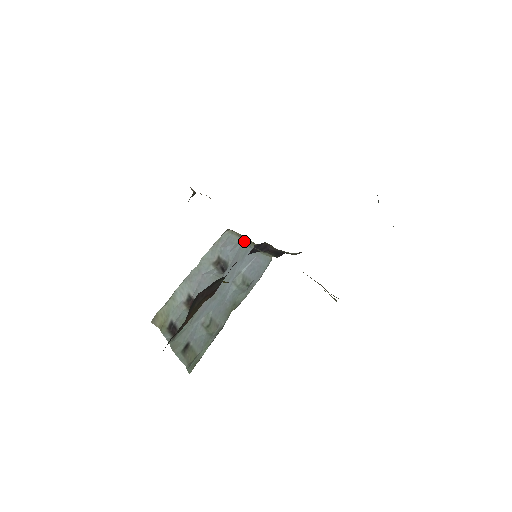
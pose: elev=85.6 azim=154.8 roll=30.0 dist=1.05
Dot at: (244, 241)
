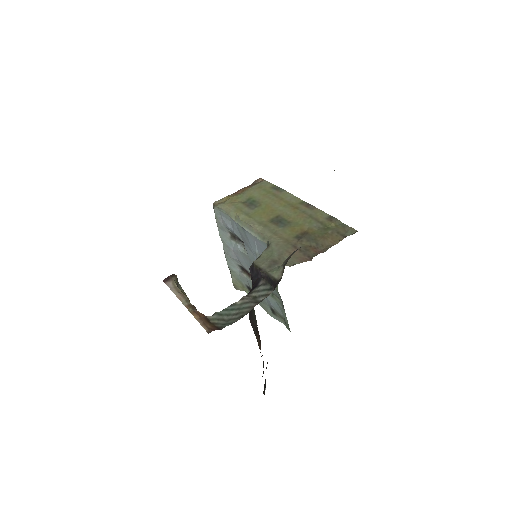
Dot at: (234, 219)
